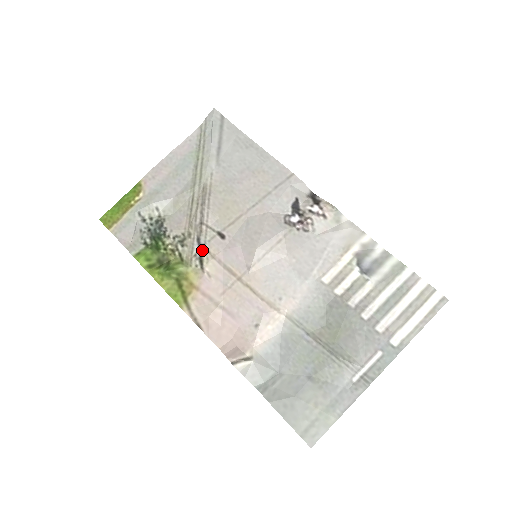
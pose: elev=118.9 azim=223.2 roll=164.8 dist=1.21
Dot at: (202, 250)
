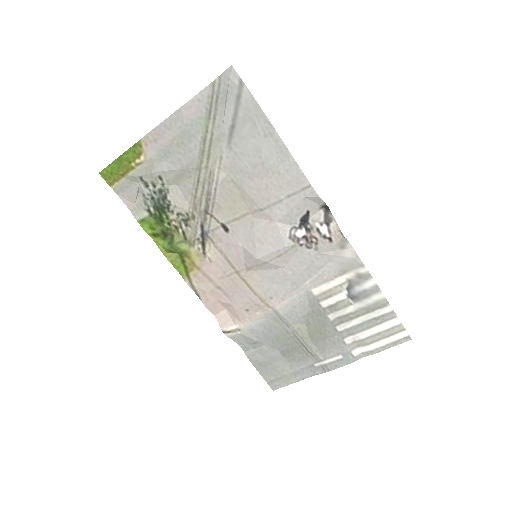
Dot at: (205, 237)
